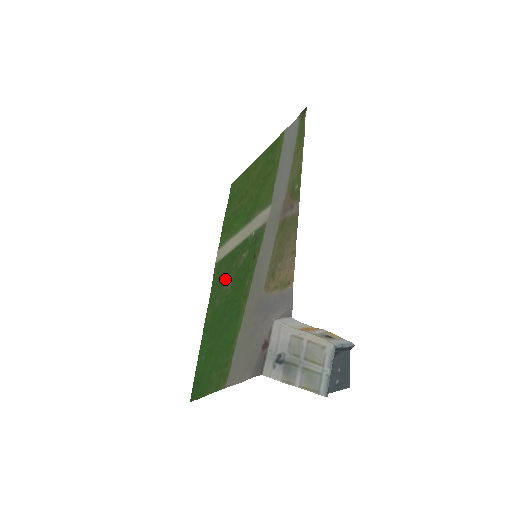
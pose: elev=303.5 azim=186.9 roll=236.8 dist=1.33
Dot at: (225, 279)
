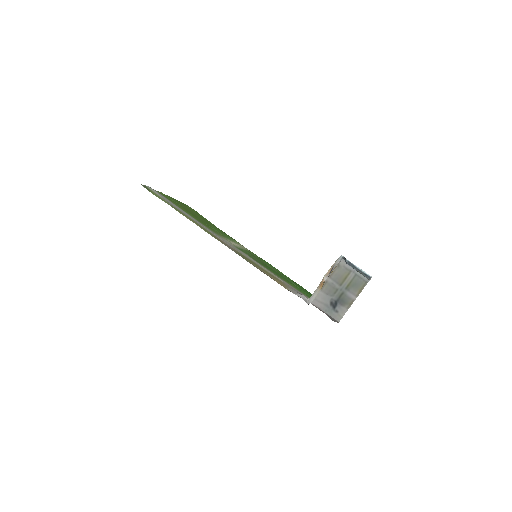
Dot at: occluded
